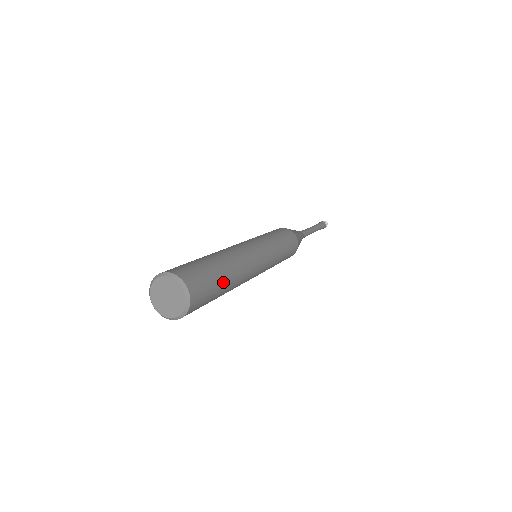
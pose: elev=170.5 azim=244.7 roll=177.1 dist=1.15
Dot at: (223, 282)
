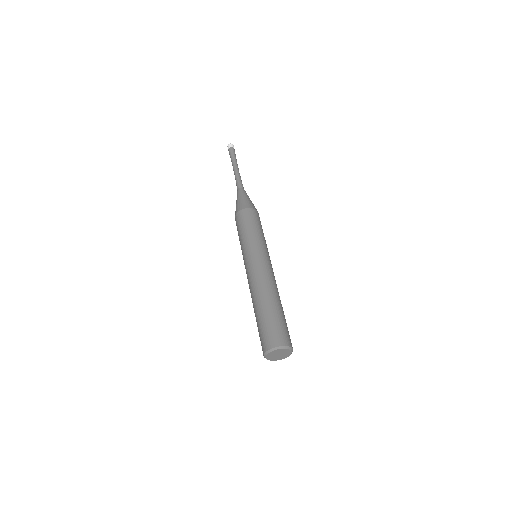
Dot at: occluded
